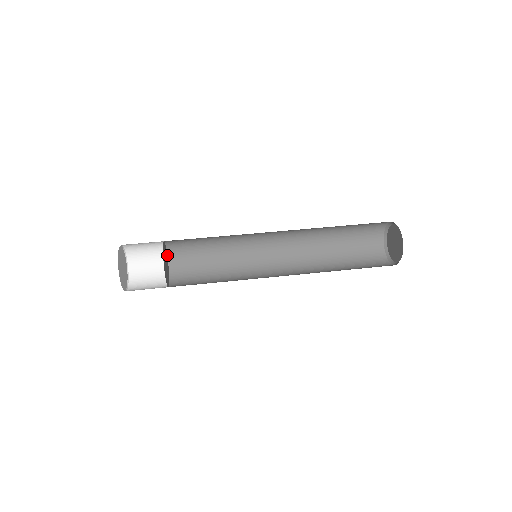
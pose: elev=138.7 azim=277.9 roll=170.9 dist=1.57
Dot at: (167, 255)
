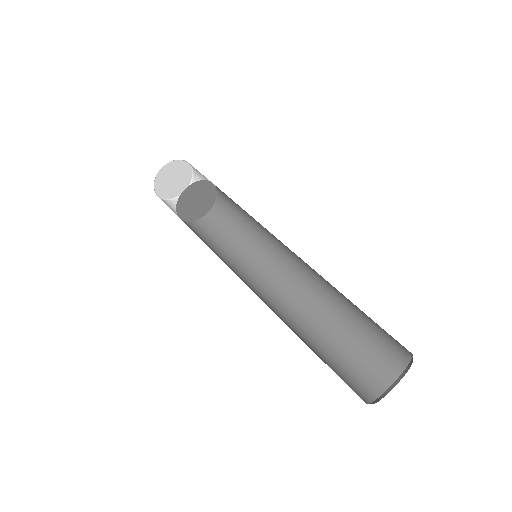
Dot at: (214, 203)
